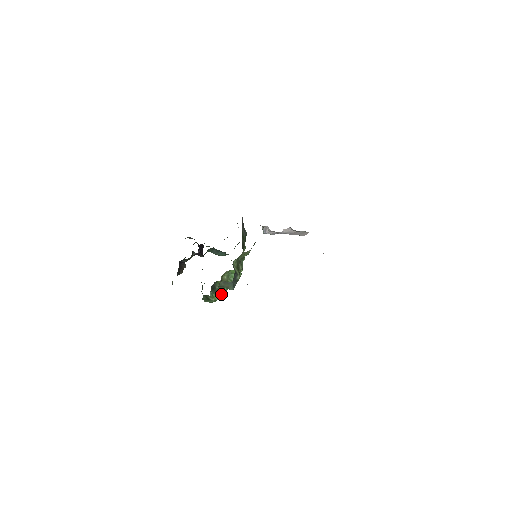
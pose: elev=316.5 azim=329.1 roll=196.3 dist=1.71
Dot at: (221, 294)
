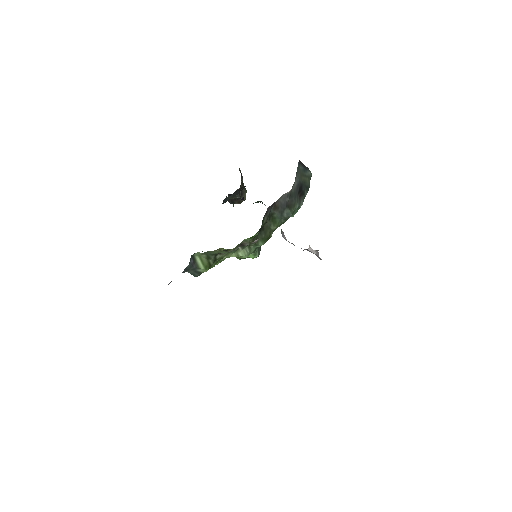
Dot at: occluded
